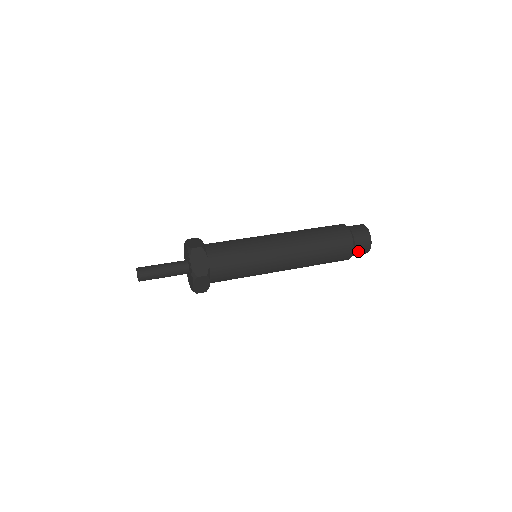
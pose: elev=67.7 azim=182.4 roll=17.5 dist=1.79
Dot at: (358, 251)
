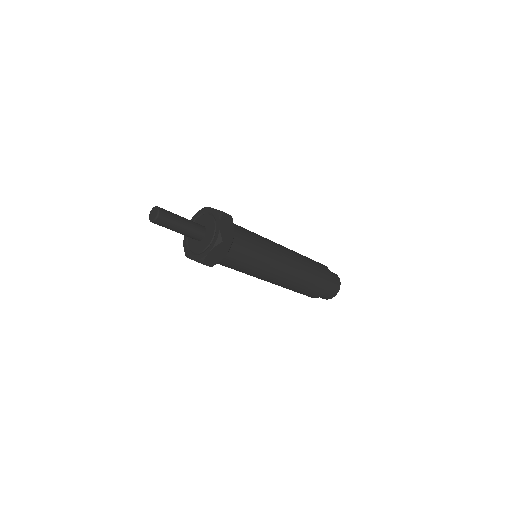
Dot at: occluded
